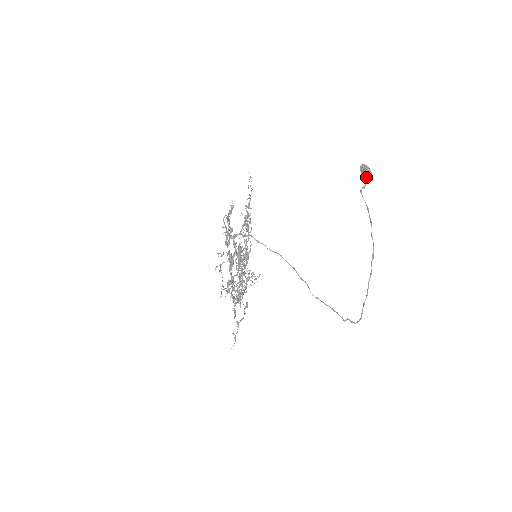
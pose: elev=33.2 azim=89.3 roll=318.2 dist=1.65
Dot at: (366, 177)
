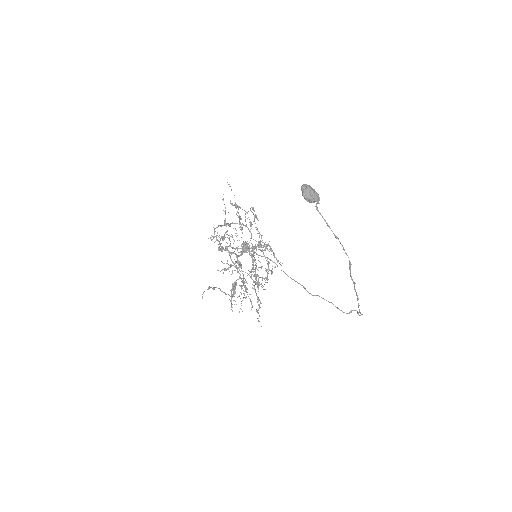
Dot at: occluded
